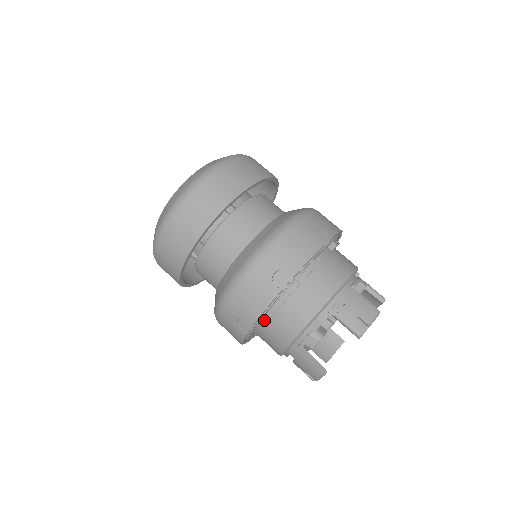
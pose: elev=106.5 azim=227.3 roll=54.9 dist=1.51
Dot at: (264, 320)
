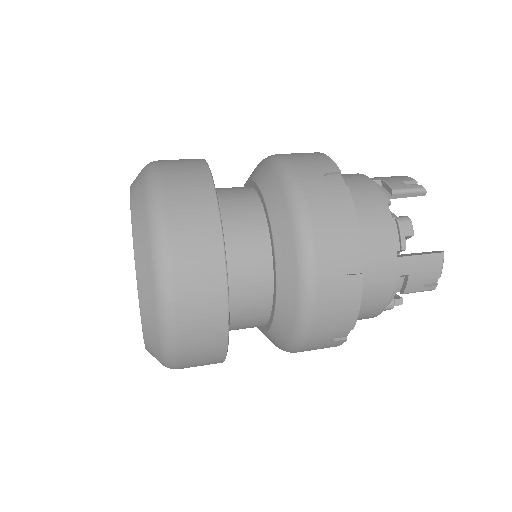
Dot at: occluded
